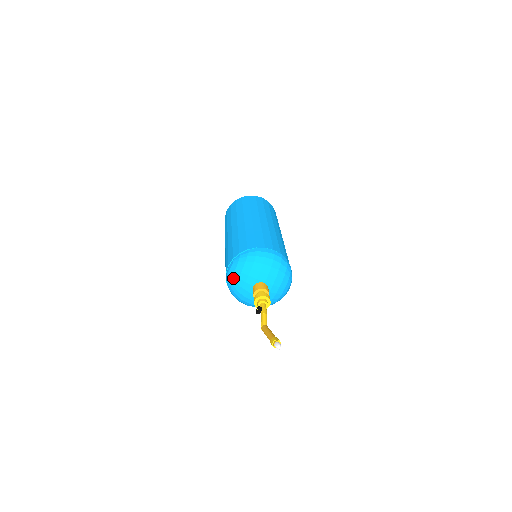
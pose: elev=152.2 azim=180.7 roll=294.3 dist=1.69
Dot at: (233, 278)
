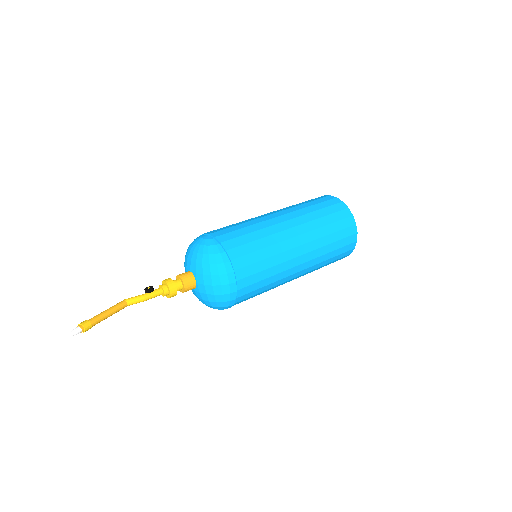
Dot at: (194, 245)
